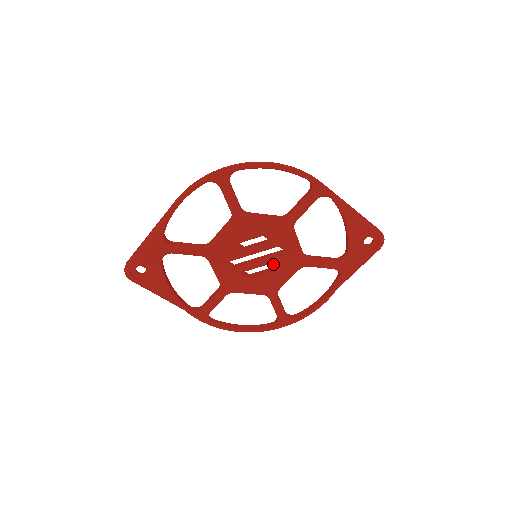
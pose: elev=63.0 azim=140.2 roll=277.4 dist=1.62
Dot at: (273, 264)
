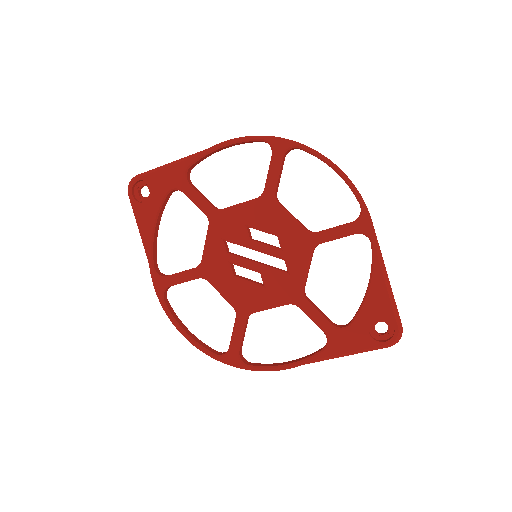
Dot at: (266, 276)
